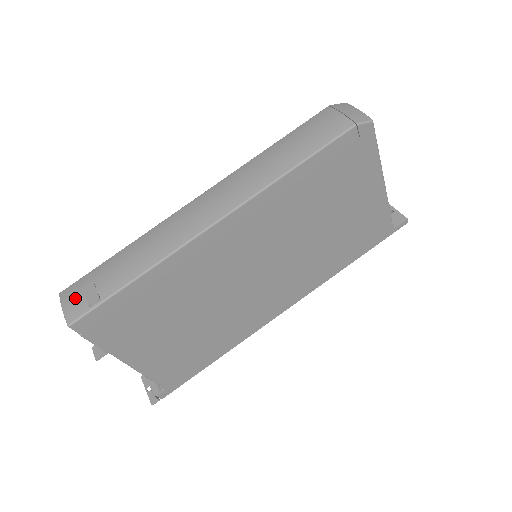
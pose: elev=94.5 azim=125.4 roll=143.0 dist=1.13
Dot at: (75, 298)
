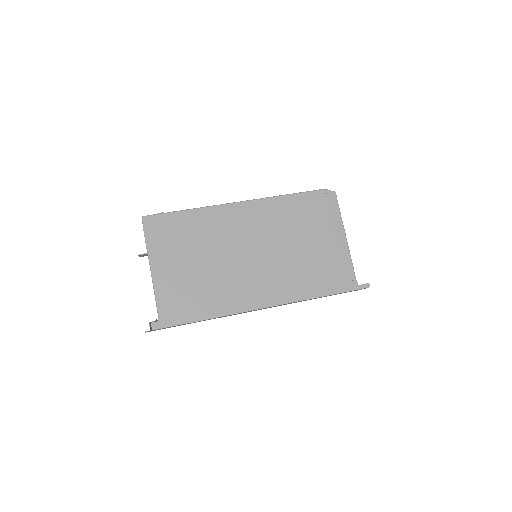
Dot at: occluded
